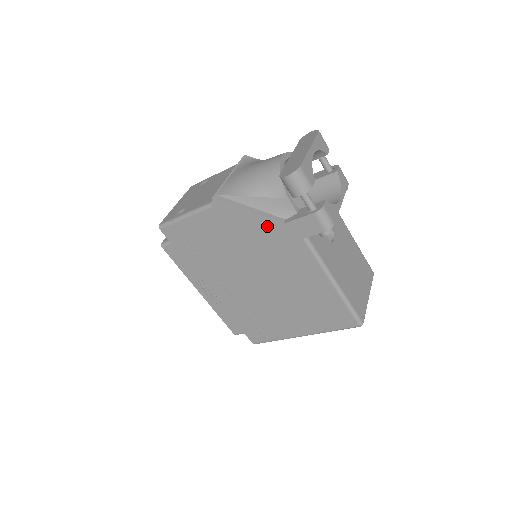
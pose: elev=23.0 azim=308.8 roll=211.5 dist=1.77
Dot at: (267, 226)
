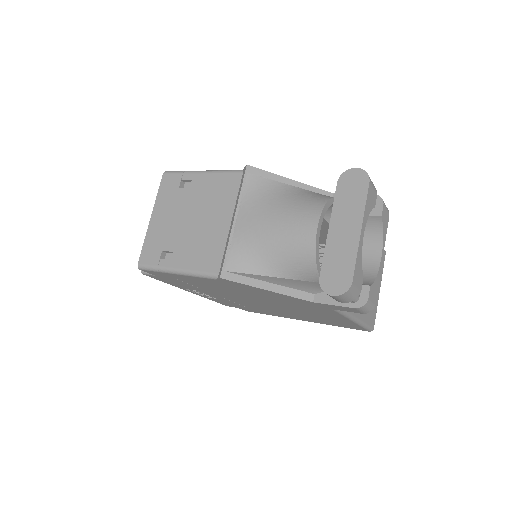
Dot at: (290, 298)
